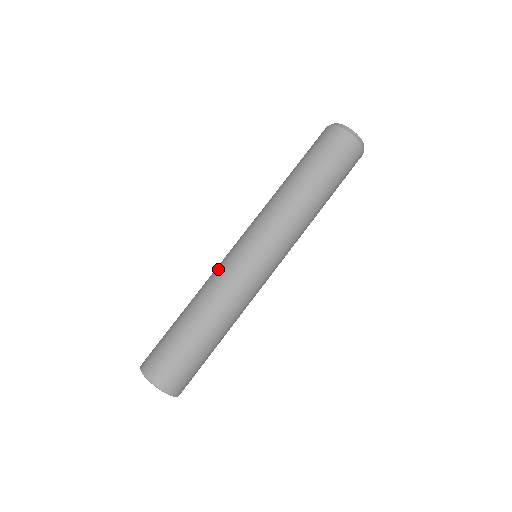
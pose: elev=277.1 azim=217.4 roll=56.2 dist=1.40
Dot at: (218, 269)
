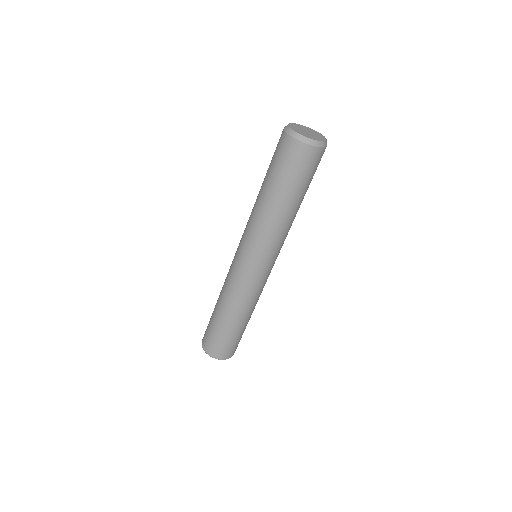
Dot at: (246, 290)
